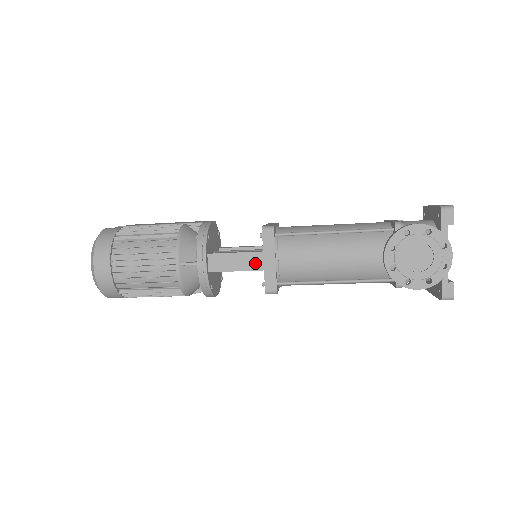
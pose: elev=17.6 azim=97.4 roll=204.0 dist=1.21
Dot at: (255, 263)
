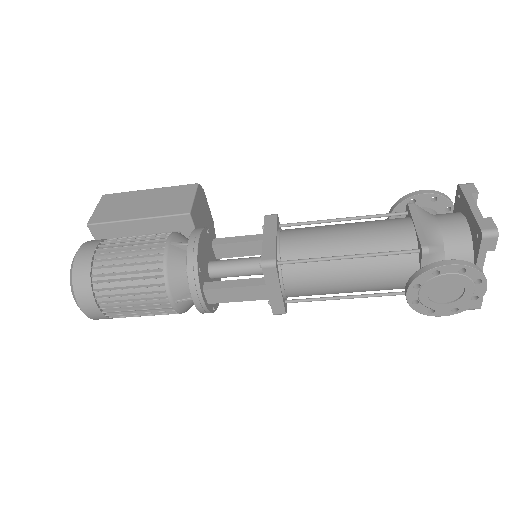
Dot at: (258, 294)
